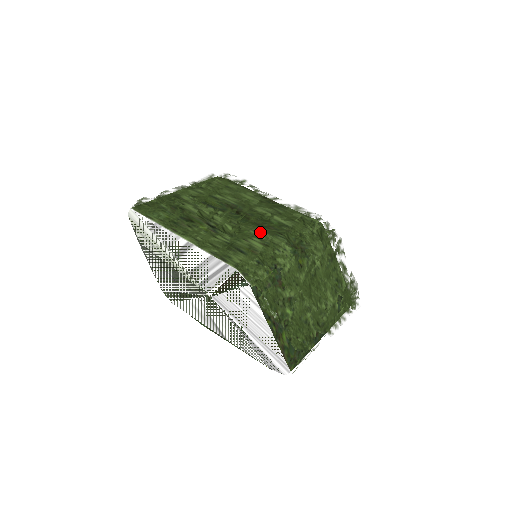
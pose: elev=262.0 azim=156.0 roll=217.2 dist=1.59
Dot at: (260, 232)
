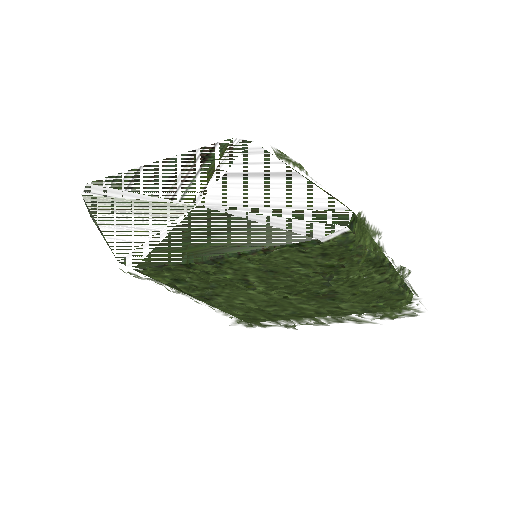
Dot at: occluded
